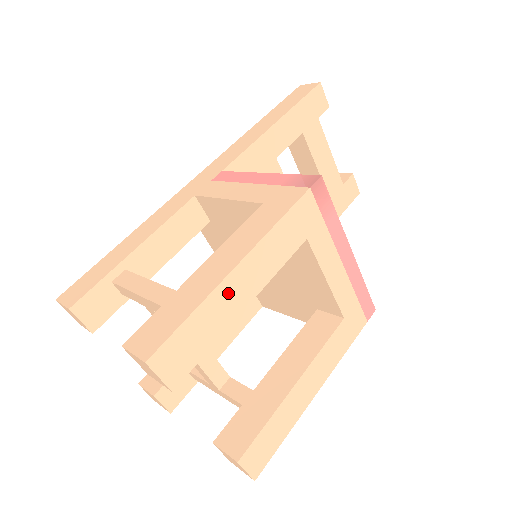
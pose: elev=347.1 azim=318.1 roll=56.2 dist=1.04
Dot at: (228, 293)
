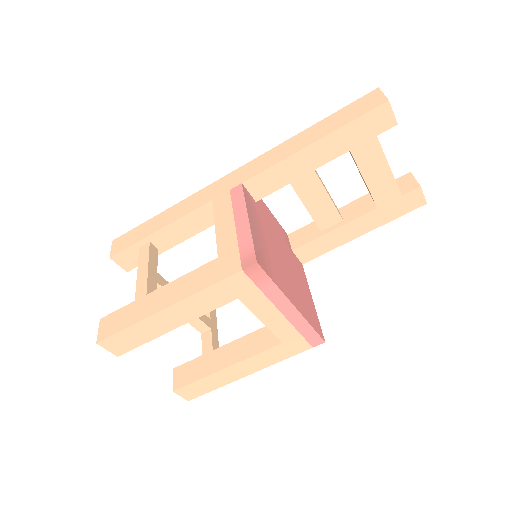
Dot at: (158, 321)
